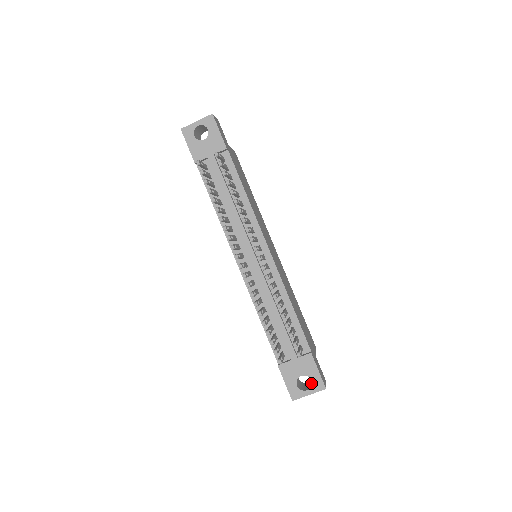
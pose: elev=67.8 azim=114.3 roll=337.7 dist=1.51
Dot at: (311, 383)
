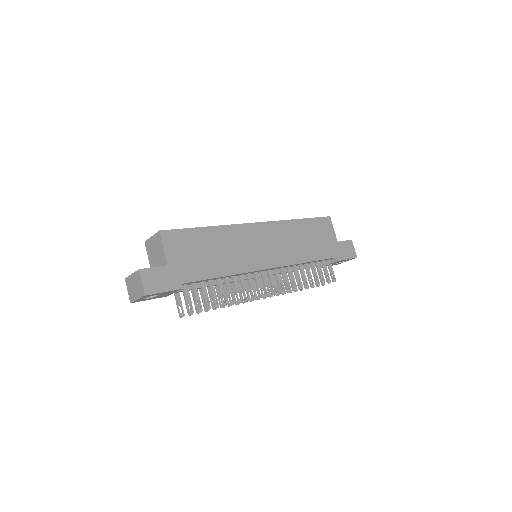
Dot at: occluded
